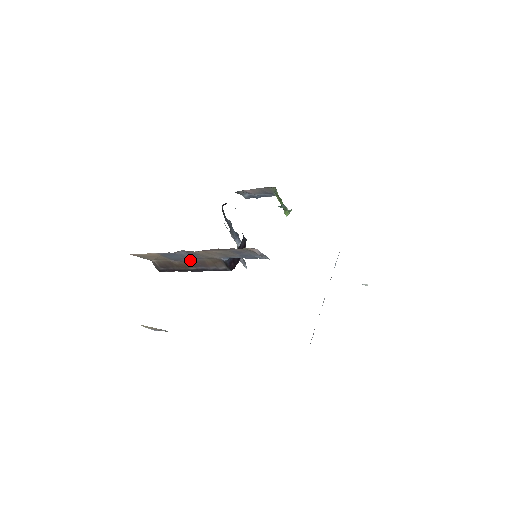
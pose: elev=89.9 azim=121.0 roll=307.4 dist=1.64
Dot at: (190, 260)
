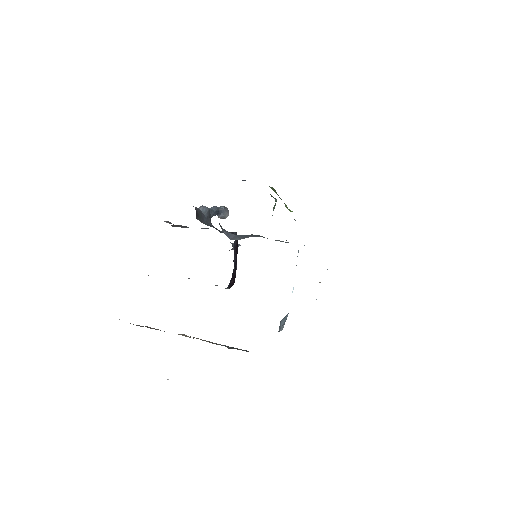
Dot at: occluded
